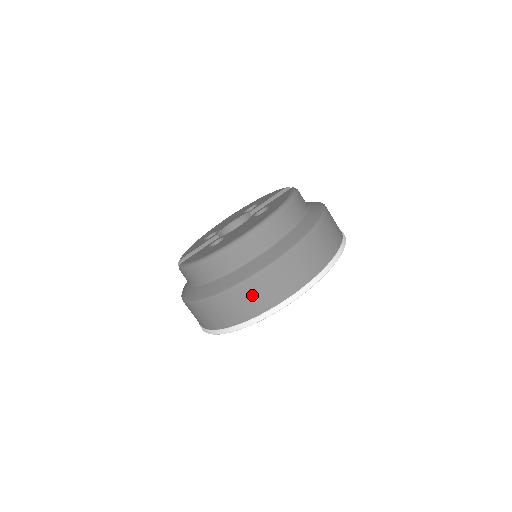
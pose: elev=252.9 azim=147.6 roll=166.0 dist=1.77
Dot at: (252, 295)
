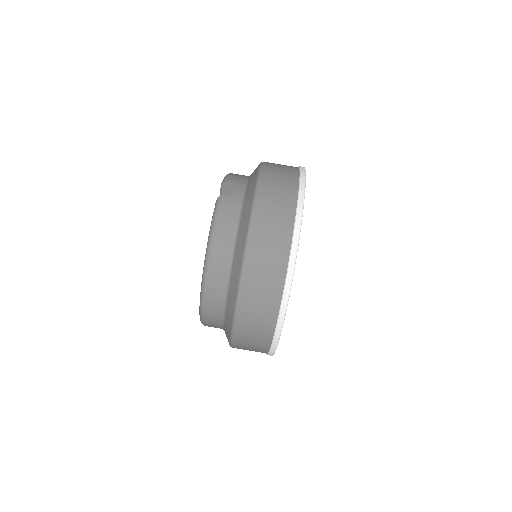
Dot at: (247, 347)
